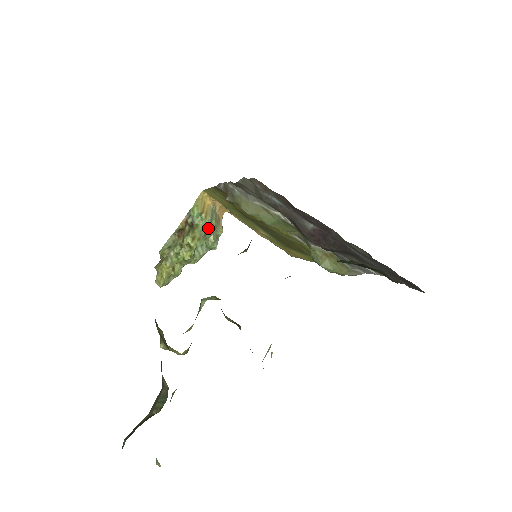
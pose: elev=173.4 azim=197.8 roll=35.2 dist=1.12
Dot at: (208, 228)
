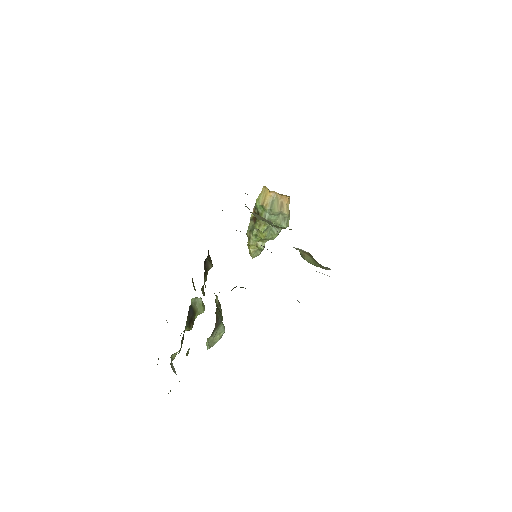
Dot at: (270, 215)
